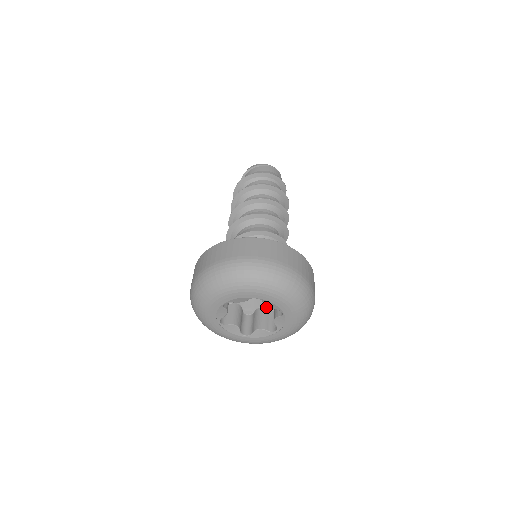
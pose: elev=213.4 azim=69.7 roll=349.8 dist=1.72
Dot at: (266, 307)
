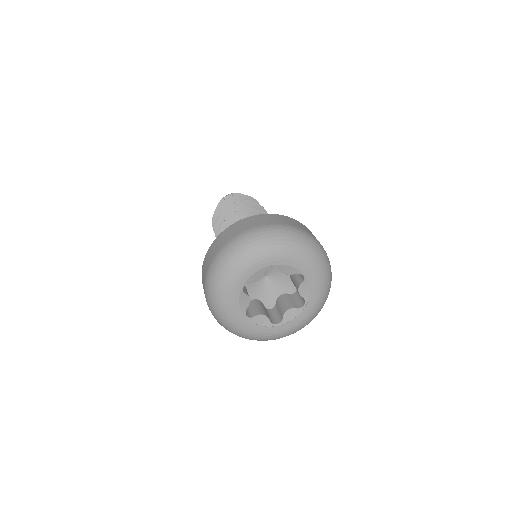
Dot at: (263, 302)
